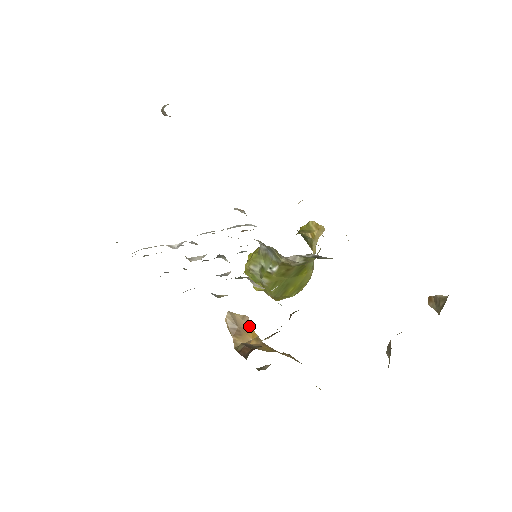
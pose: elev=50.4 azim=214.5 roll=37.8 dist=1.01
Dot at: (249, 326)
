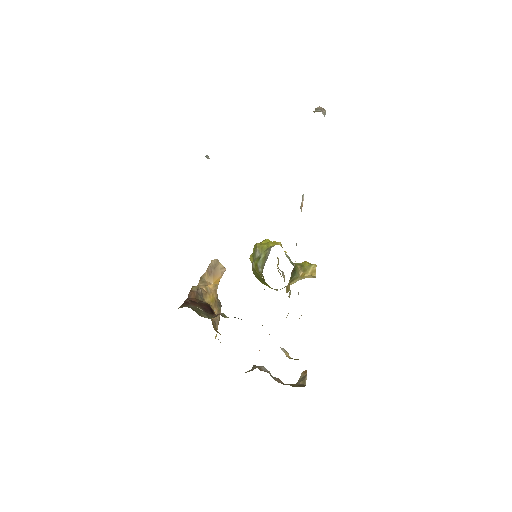
Dot at: (220, 275)
